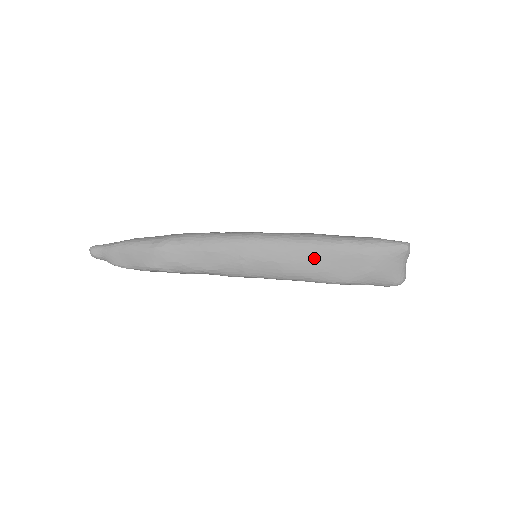
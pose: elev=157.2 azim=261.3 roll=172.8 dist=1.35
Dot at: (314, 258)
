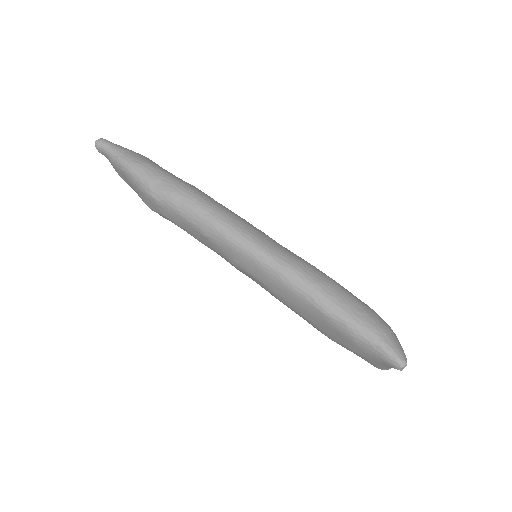
Dot at: (303, 309)
